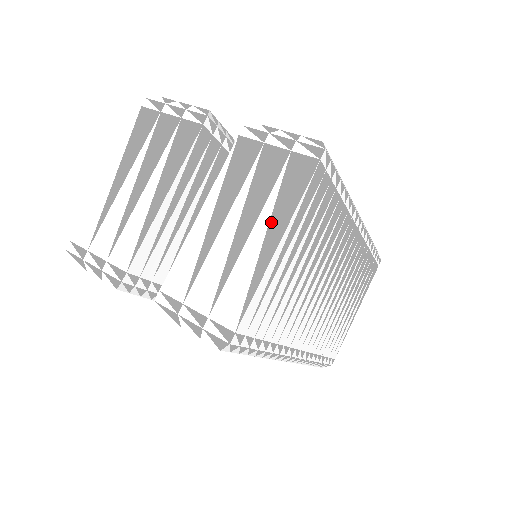
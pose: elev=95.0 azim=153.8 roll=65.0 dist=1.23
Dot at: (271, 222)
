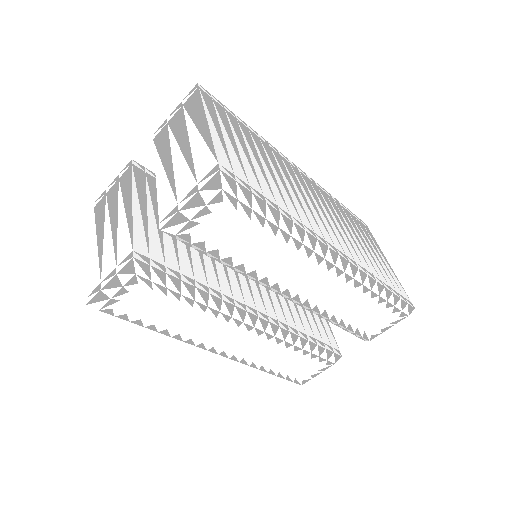
Dot at: (196, 124)
